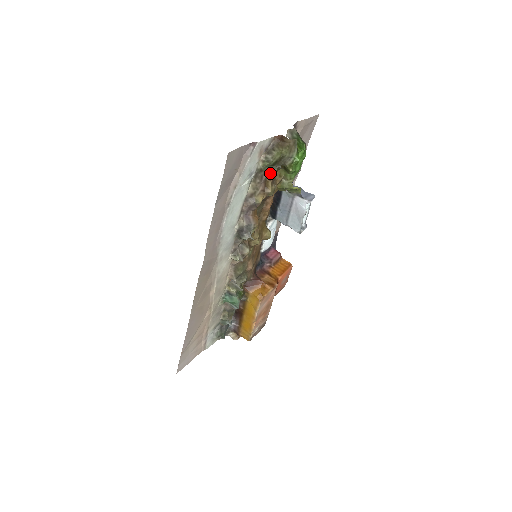
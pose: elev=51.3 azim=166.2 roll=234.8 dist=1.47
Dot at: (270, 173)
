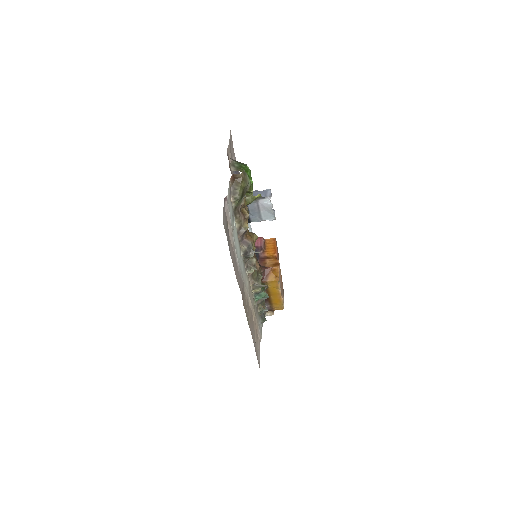
Dot at: (241, 204)
